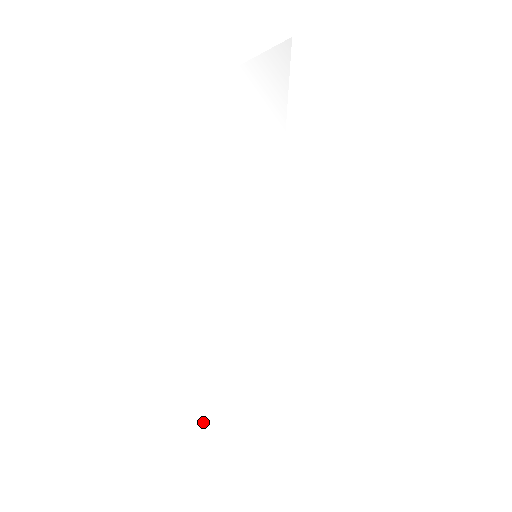
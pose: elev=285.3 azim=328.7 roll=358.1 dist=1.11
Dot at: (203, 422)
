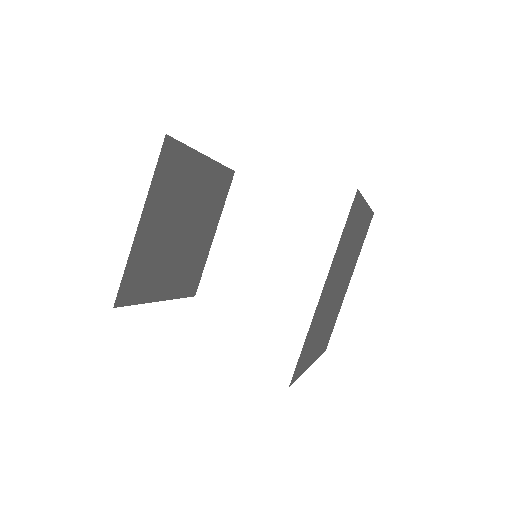
Dot at: occluded
